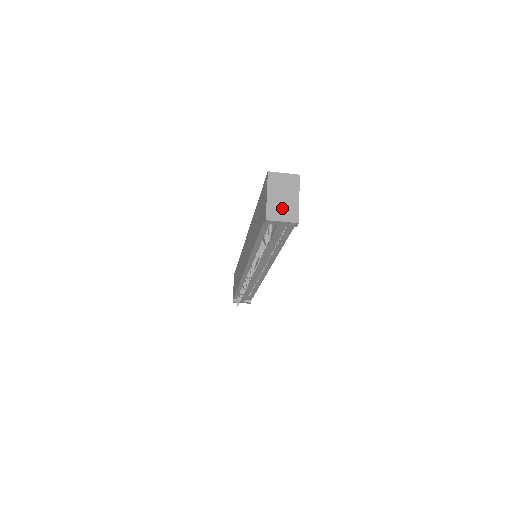
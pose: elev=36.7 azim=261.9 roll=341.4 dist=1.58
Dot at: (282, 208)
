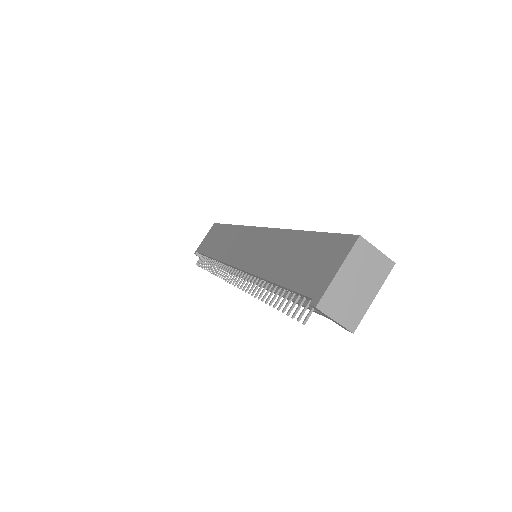
Dot at: (346, 301)
